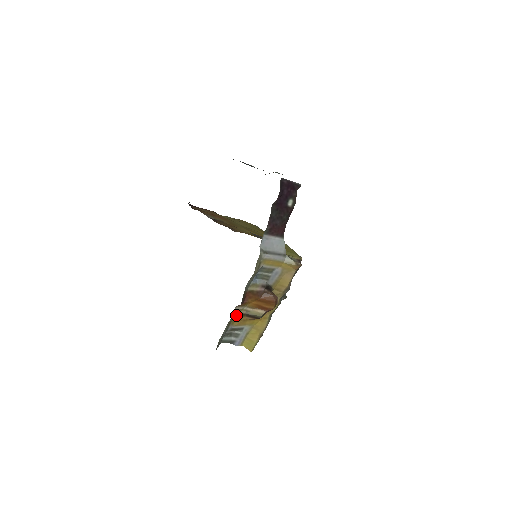
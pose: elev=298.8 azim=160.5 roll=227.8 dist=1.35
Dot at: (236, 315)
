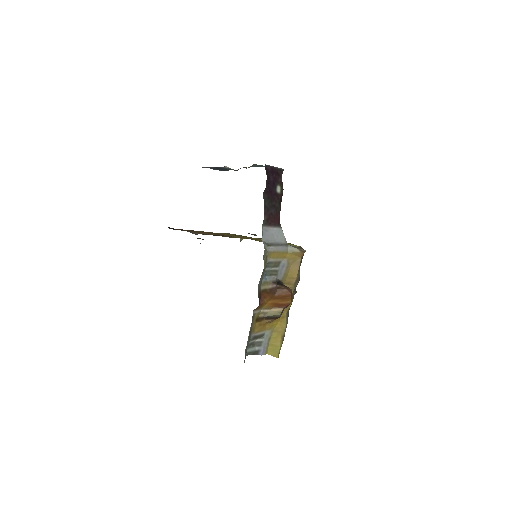
Dot at: (255, 320)
